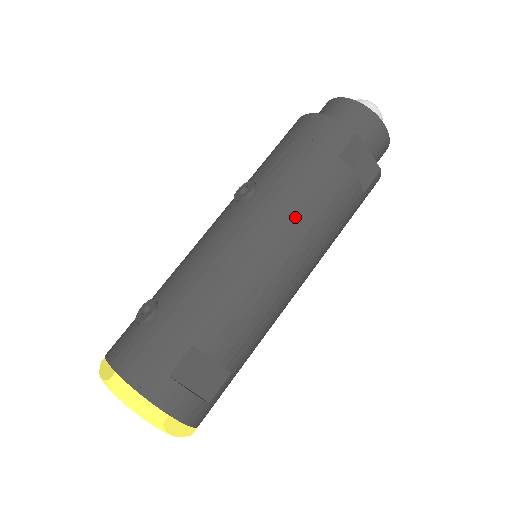
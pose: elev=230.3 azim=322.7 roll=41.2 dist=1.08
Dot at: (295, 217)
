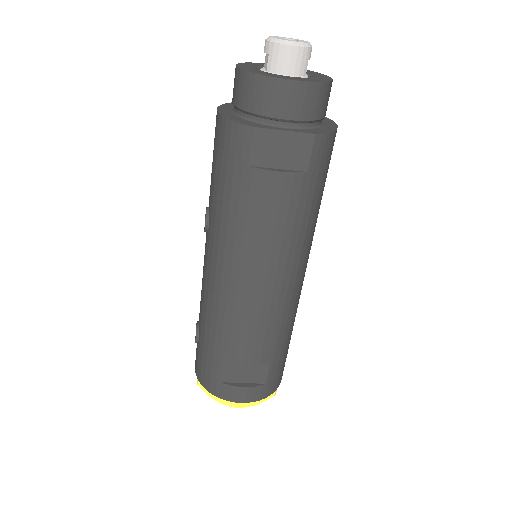
Dot at: (241, 245)
